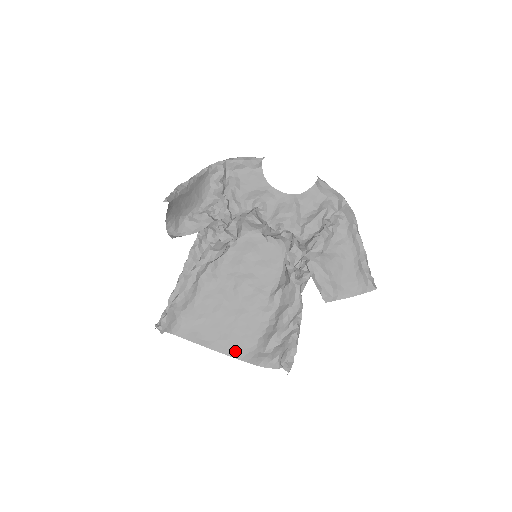
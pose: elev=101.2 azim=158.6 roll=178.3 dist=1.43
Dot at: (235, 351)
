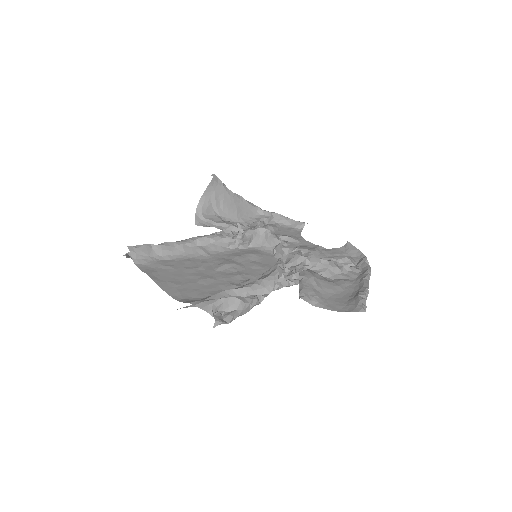
Dot at: (177, 293)
